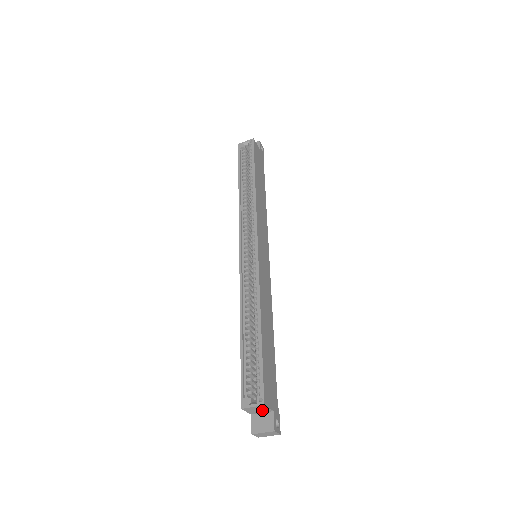
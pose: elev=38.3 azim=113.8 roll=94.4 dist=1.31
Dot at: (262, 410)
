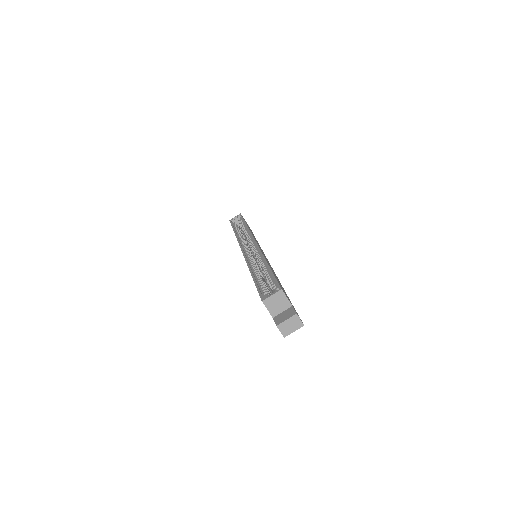
Dot at: (282, 305)
